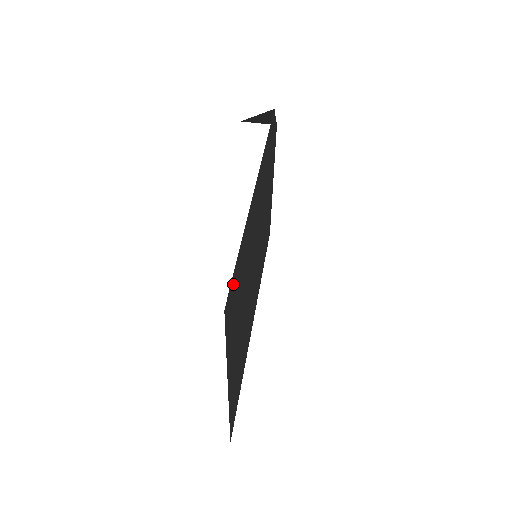
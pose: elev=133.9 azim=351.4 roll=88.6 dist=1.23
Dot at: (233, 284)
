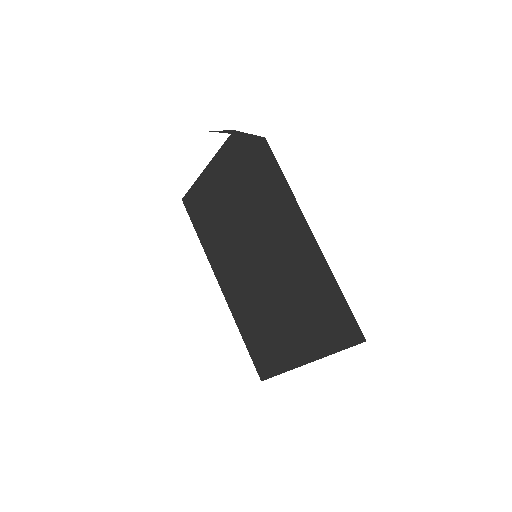
Dot at: (347, 318)
